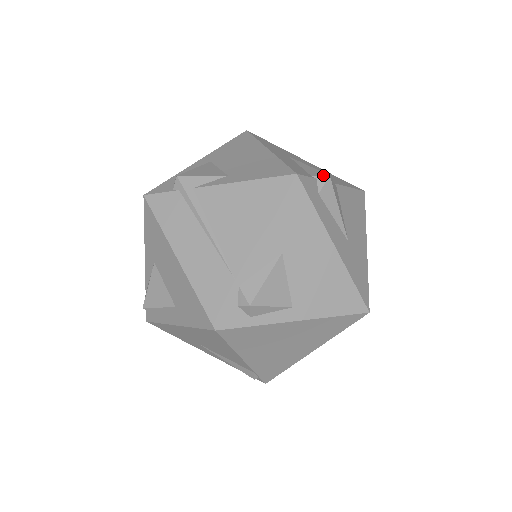
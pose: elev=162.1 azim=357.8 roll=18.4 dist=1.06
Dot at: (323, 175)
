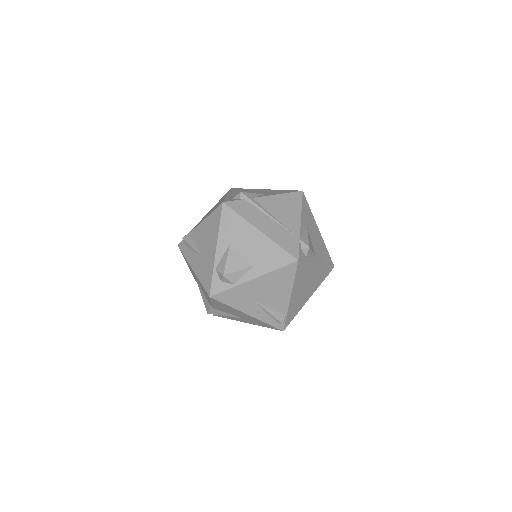
Dot at: occluded
